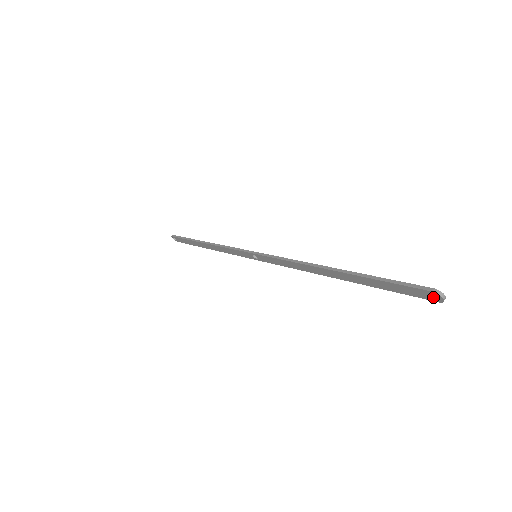
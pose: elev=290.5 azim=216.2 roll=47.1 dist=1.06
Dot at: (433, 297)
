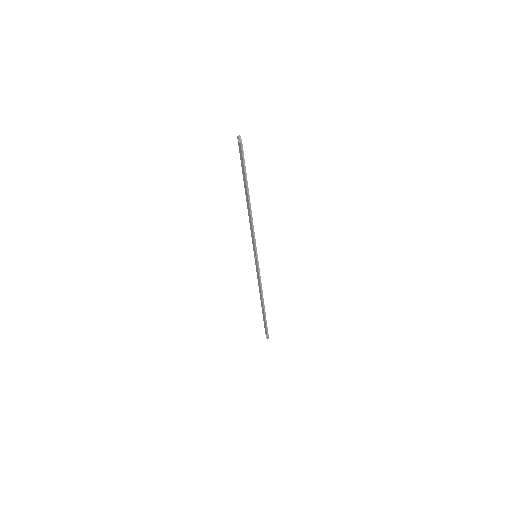
Dot at: (240, 143)
